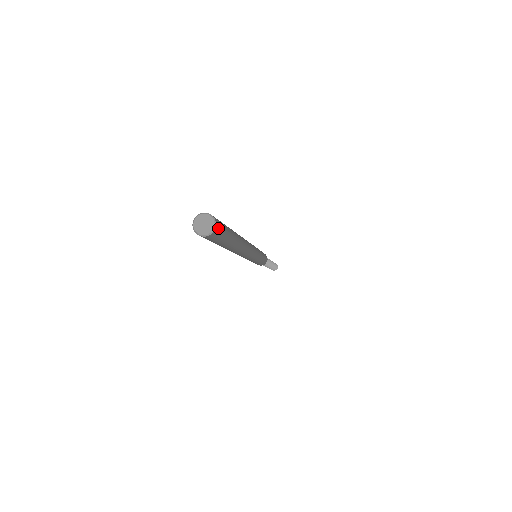
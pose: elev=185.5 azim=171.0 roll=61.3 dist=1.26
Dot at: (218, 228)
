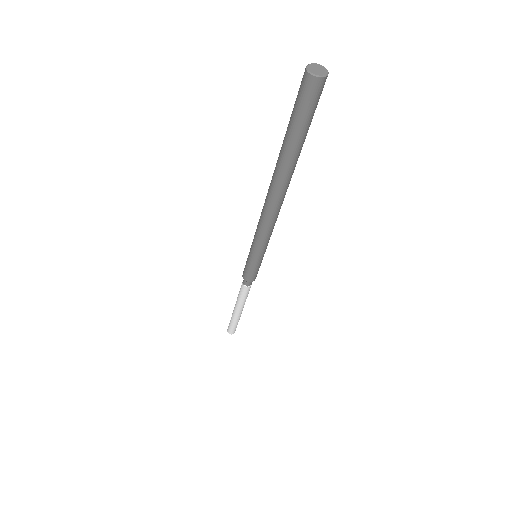
Dot at: (320, 87)
